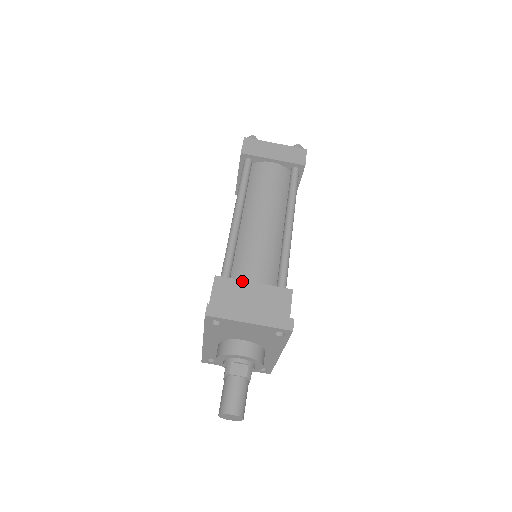
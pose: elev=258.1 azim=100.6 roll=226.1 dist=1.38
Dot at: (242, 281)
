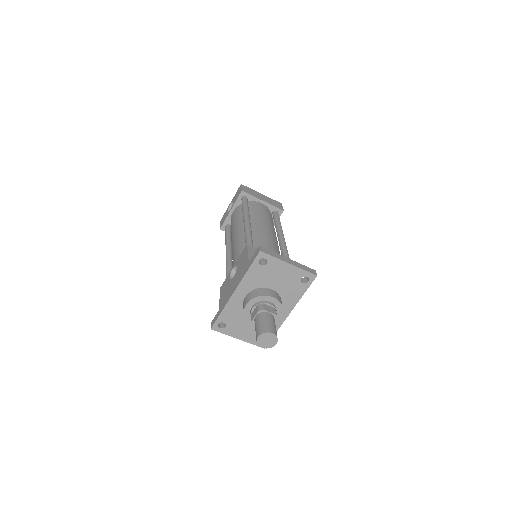
Dot at: occluded
